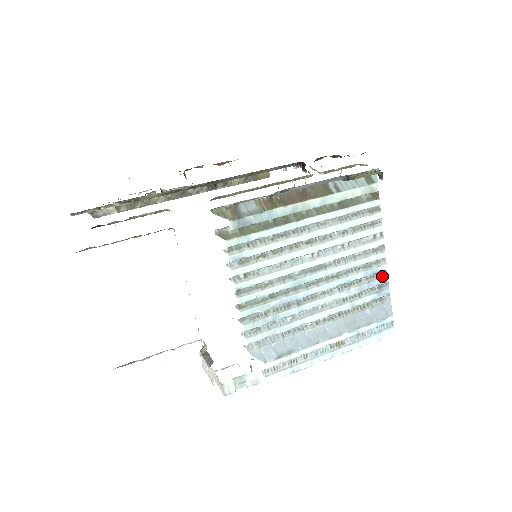
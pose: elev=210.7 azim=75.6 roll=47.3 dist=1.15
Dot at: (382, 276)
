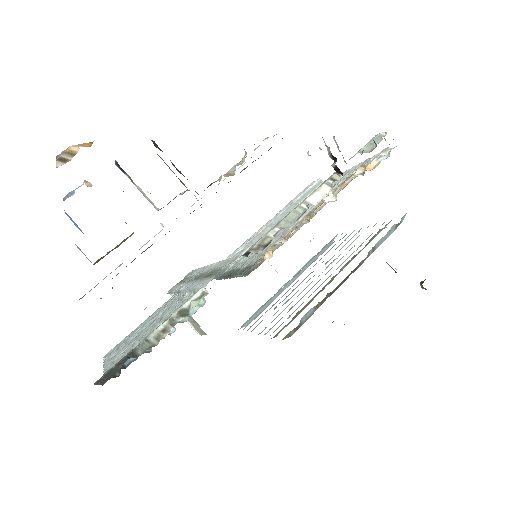
Dot at: occluded
